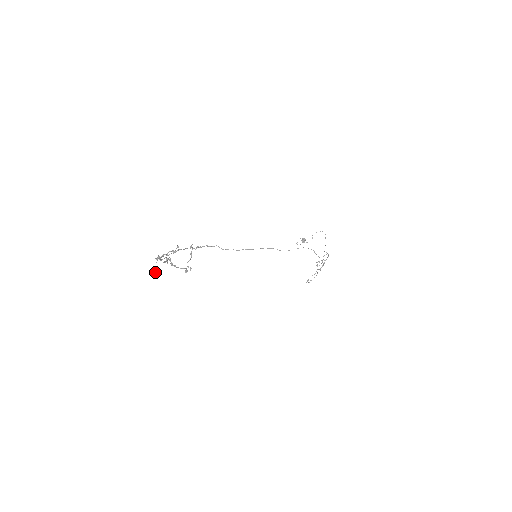
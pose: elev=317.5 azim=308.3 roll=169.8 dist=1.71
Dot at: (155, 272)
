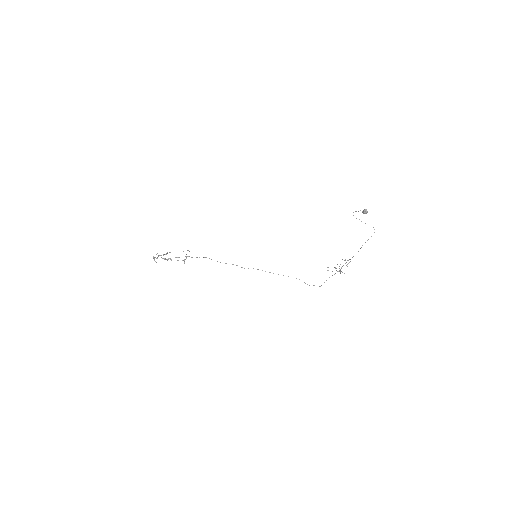
Dot at: (156, 262)
